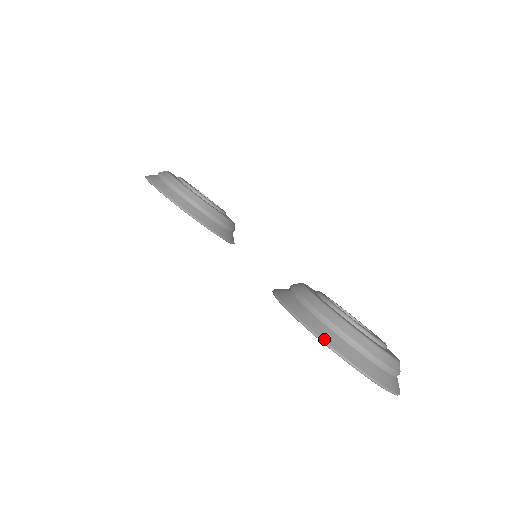
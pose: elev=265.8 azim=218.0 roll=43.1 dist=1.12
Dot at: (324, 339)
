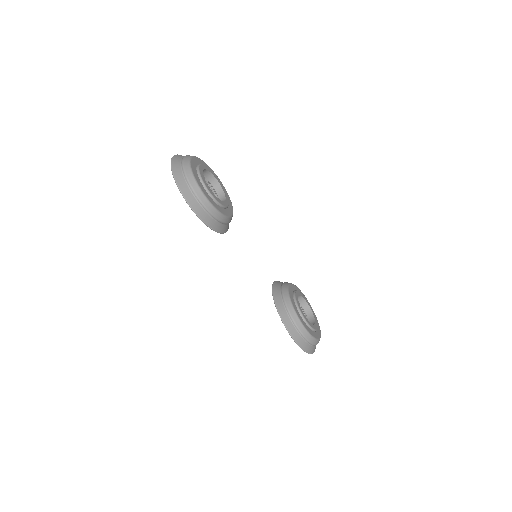
Dot at: (304, 349)
